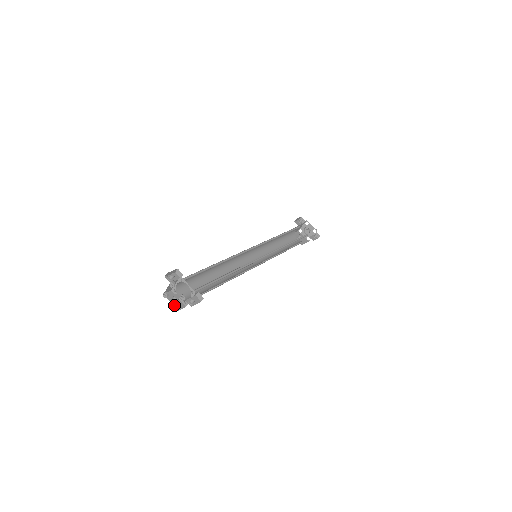
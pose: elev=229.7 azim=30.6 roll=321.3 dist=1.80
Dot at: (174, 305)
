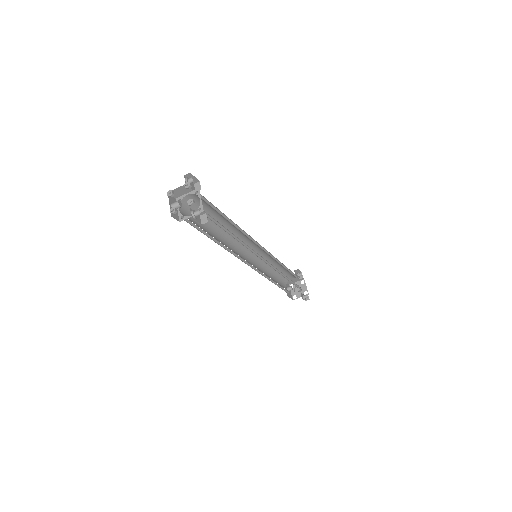
Dot at: (173, 207)
